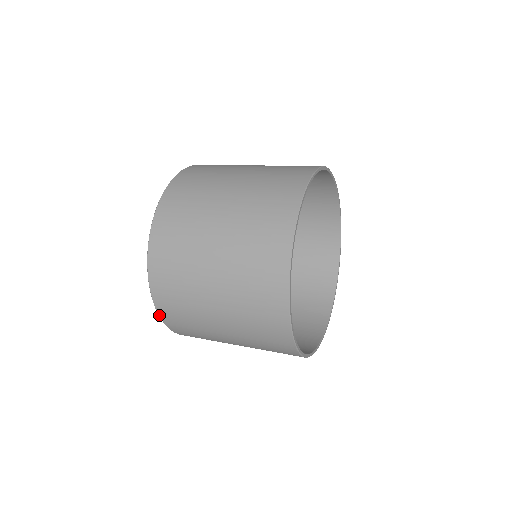
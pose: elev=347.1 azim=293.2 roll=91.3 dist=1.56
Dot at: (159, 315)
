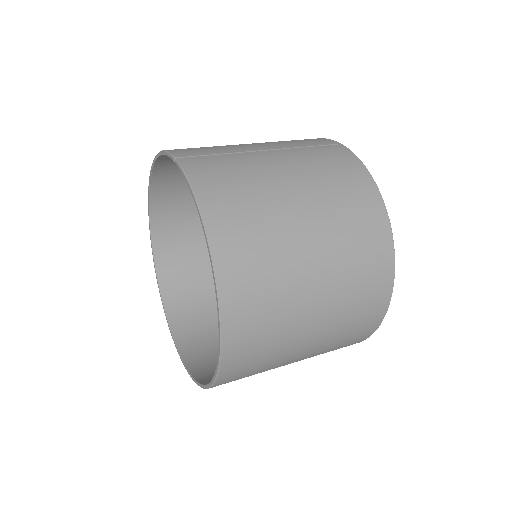
Dot at: occluded
